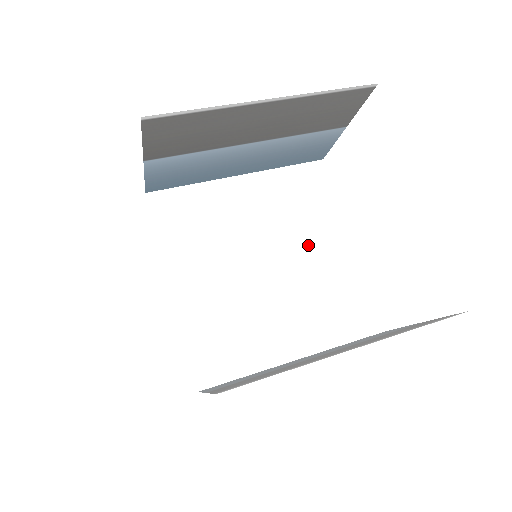
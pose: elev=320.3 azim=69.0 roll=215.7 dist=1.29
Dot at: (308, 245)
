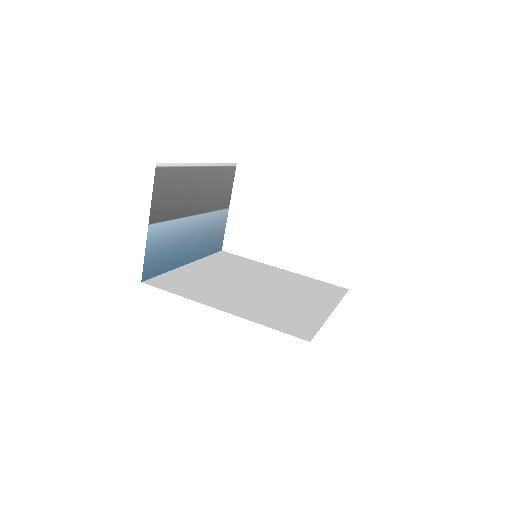
Dot at: (264, 275)
